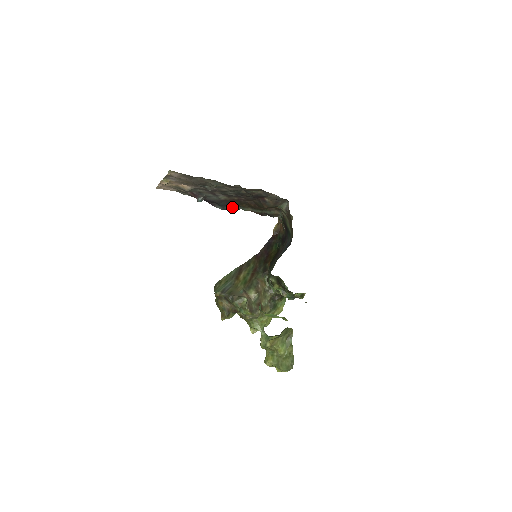
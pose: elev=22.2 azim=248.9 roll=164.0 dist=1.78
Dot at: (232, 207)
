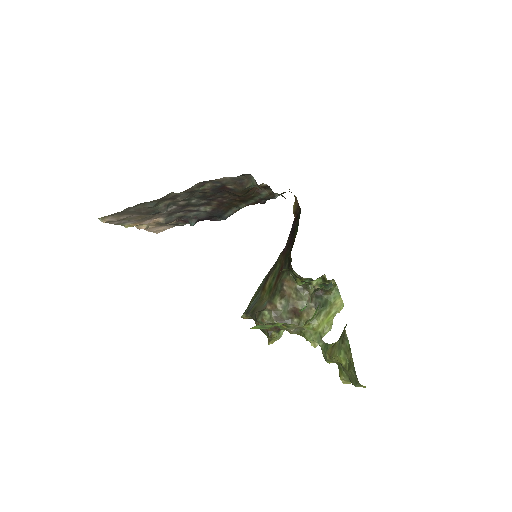
Dot at: (230, 212)
